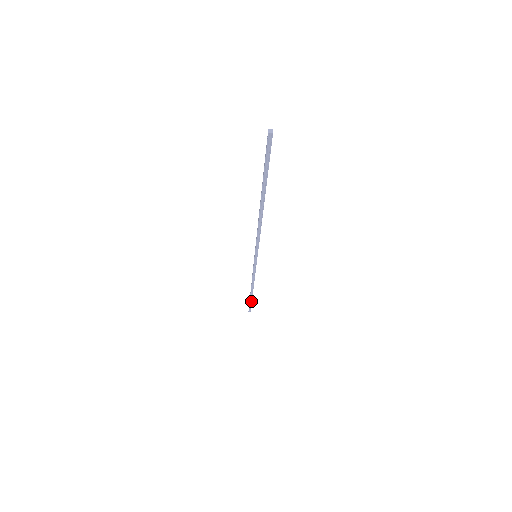
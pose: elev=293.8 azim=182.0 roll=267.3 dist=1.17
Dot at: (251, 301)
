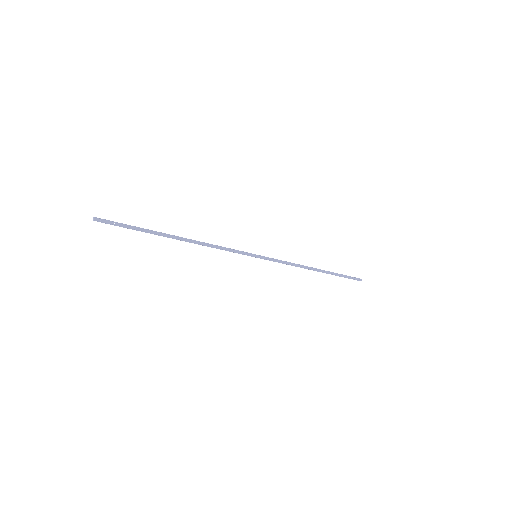
Dot at: occluded
